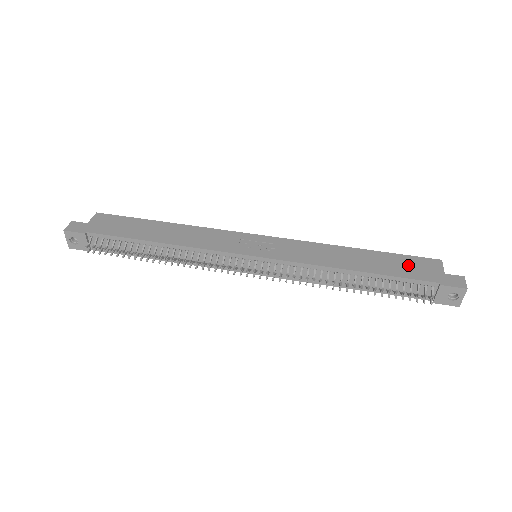
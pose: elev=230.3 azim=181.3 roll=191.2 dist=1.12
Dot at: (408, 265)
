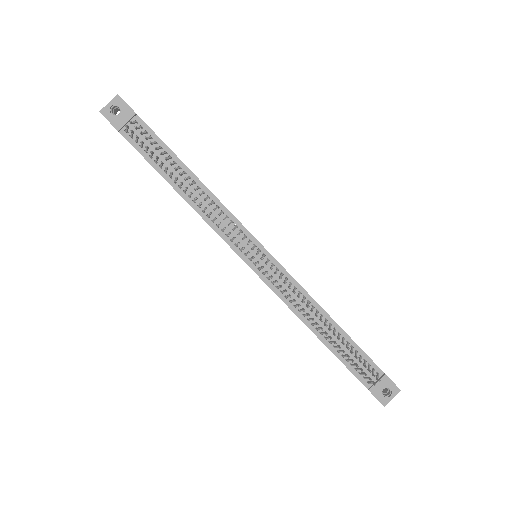
Dot at: occluded
